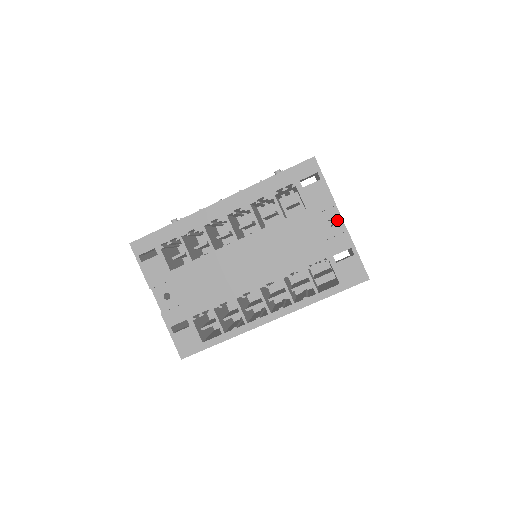
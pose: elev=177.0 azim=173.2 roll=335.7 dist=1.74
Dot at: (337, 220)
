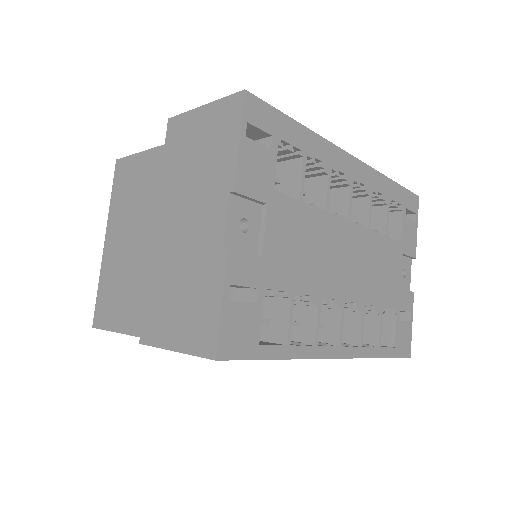
Dot at: (408, 274)
